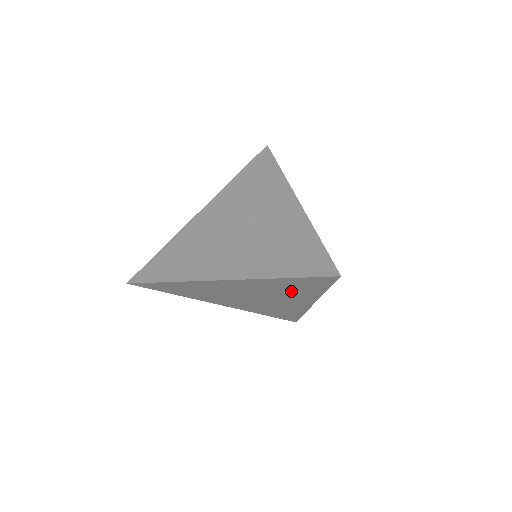
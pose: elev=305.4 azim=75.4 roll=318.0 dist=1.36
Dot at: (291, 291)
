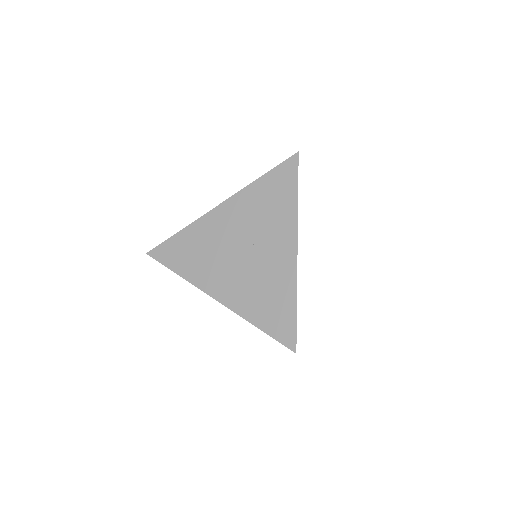
Dot at: occluded
